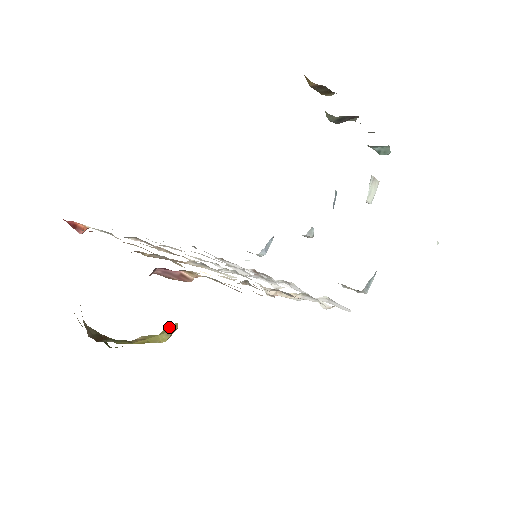
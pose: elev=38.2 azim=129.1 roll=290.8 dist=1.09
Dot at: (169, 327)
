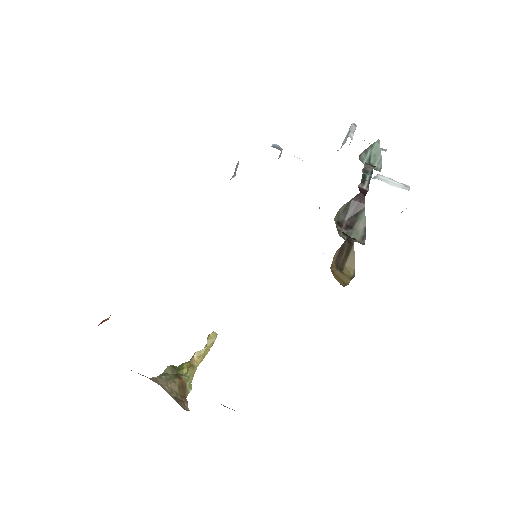
Dot at: (211, 337)
